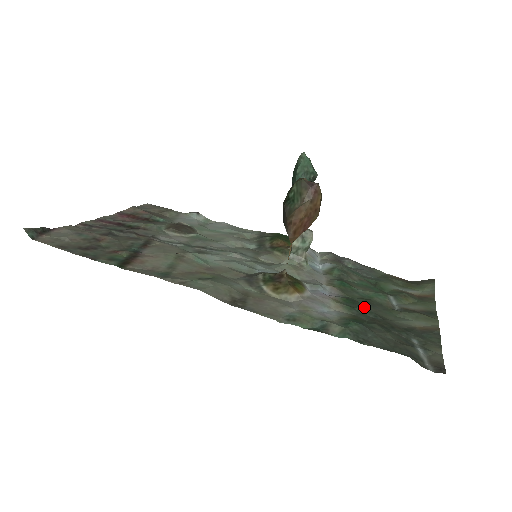
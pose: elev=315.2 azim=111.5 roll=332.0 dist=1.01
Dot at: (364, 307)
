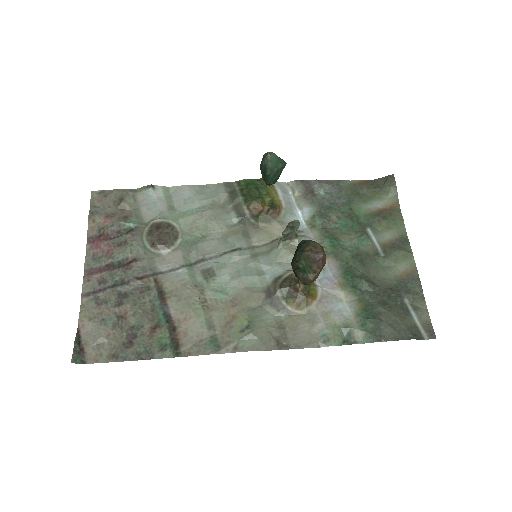
Dot at: (363, 281)
